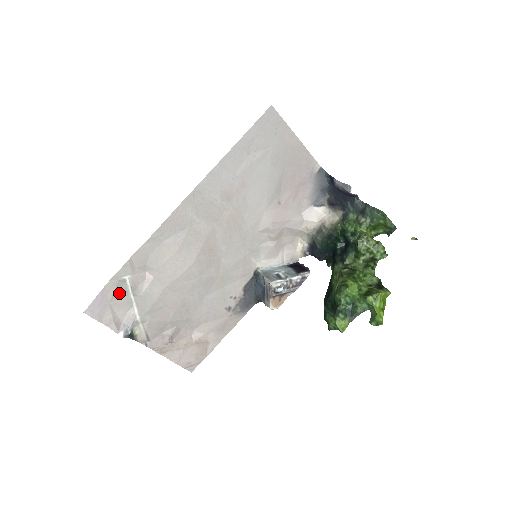
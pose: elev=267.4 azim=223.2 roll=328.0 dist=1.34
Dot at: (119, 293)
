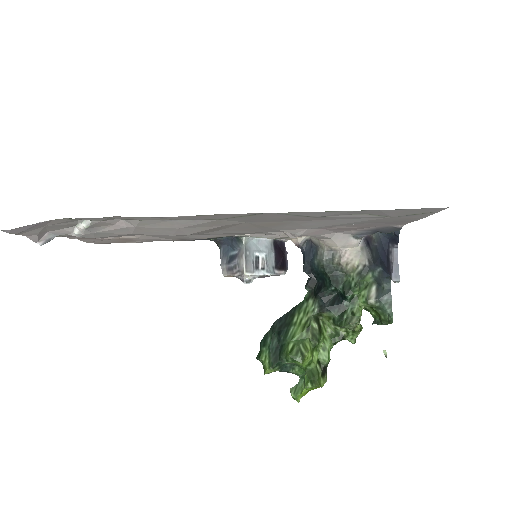
Dot at: (67, 221)
